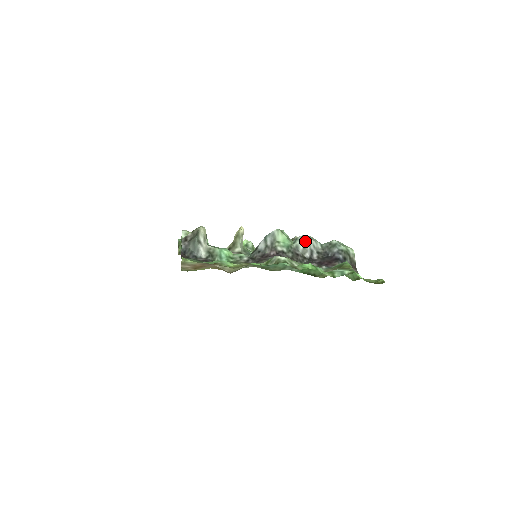
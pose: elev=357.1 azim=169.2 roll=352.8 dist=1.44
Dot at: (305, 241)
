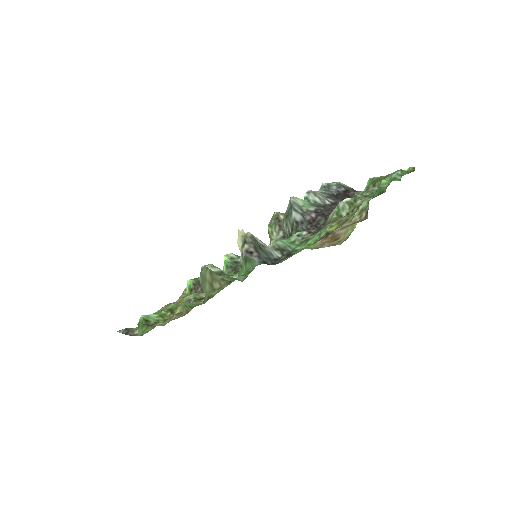
Dot at: (315, 194)
